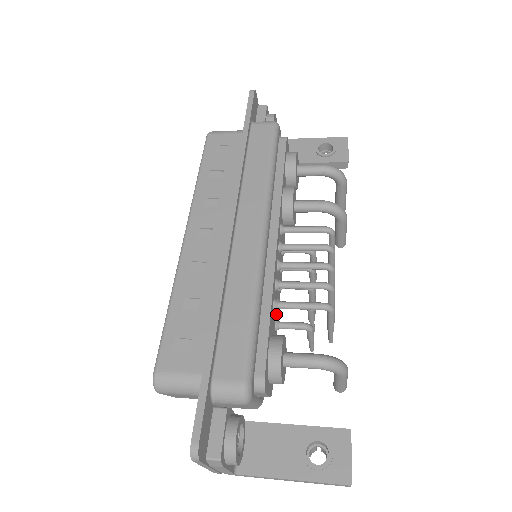
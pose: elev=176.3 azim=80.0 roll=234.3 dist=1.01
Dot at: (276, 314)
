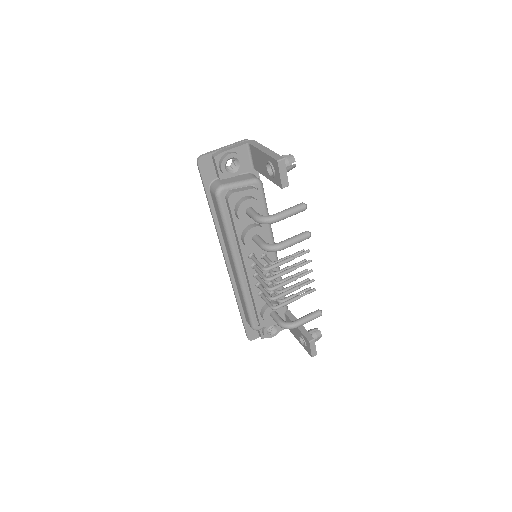
Dot at: occluded
